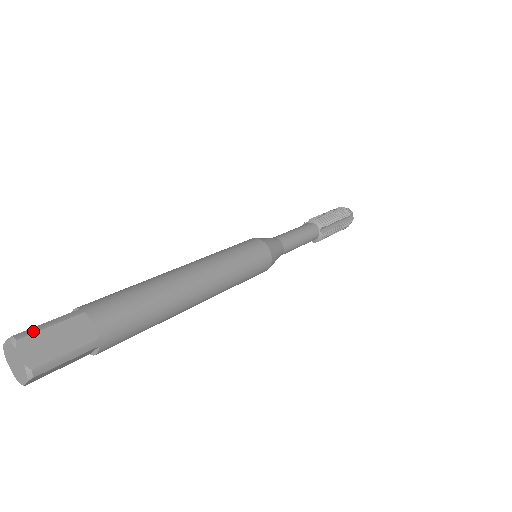
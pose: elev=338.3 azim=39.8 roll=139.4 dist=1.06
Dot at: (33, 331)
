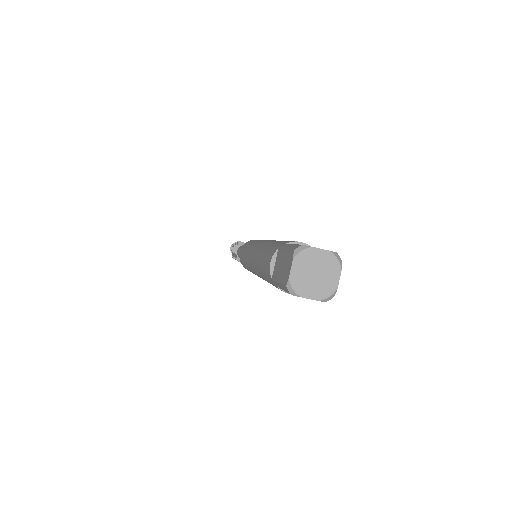
Dot at: occluded
